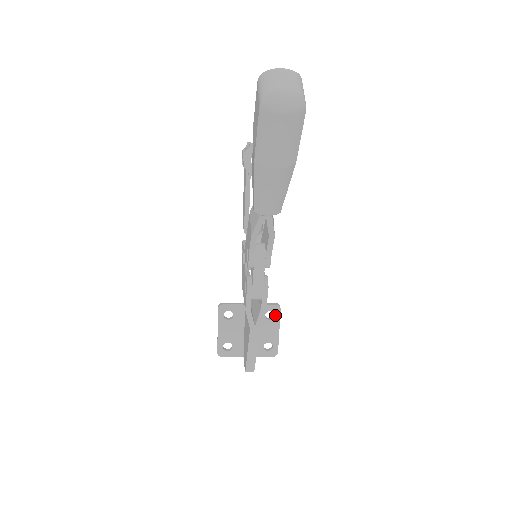
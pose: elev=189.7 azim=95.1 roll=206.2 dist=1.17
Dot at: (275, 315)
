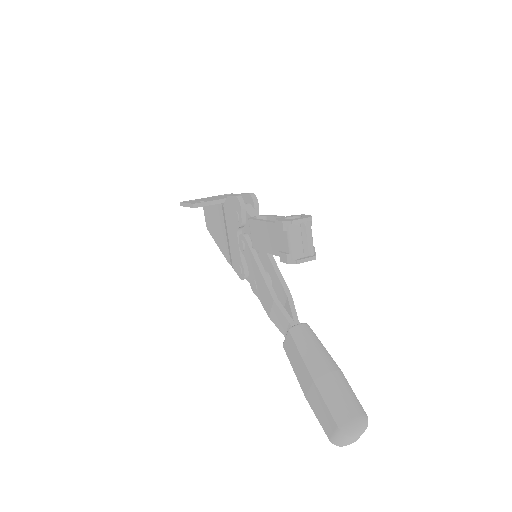
Dot at: occluded
